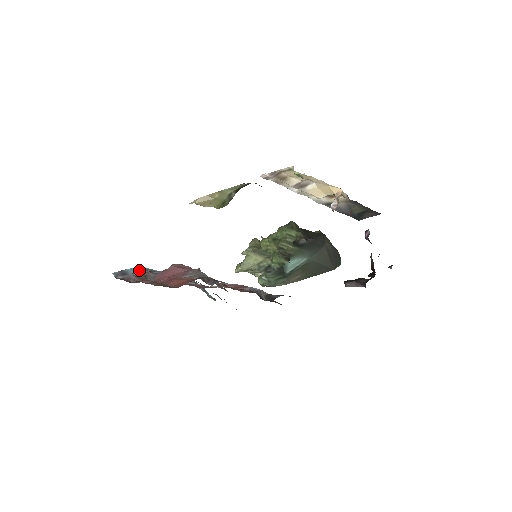
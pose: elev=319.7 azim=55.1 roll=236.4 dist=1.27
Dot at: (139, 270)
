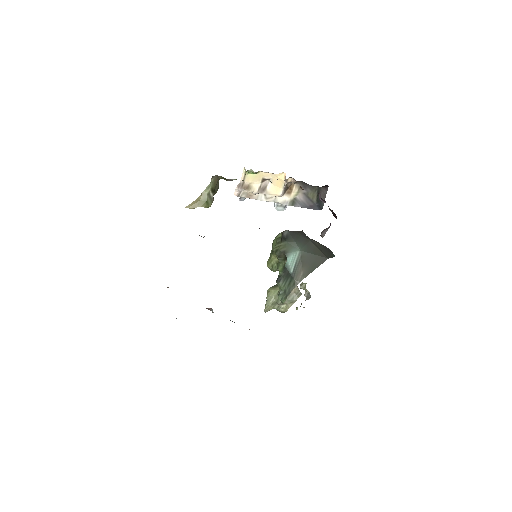
Dot at: occluded
